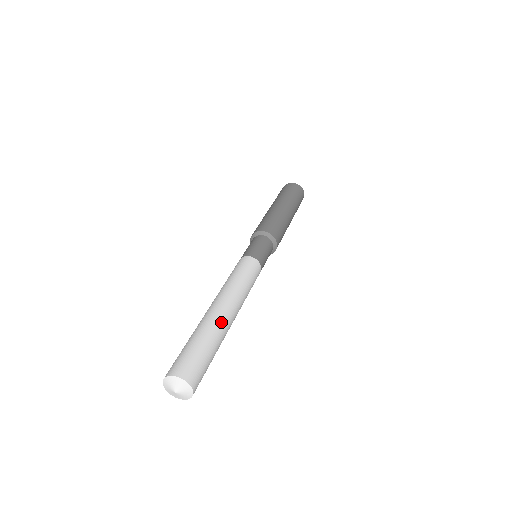
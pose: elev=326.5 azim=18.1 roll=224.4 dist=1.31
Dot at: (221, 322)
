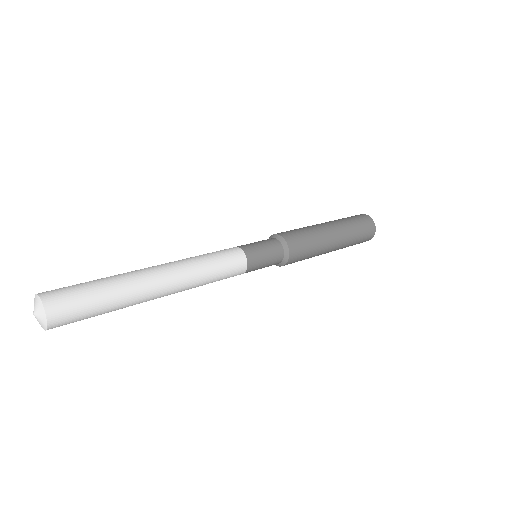
Dot at: (136, 273)
